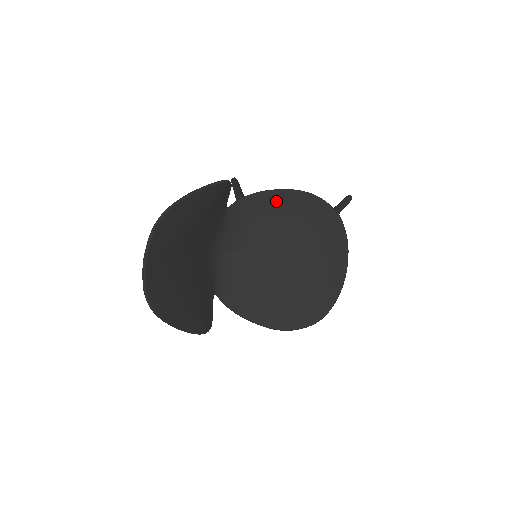
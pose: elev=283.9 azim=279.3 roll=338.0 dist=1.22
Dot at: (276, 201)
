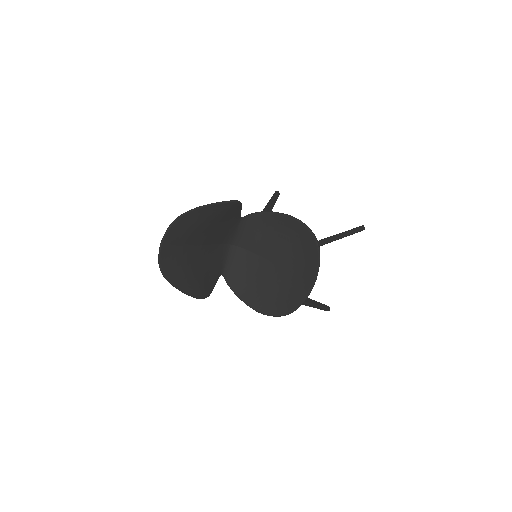
Dot at: (277, 221)
